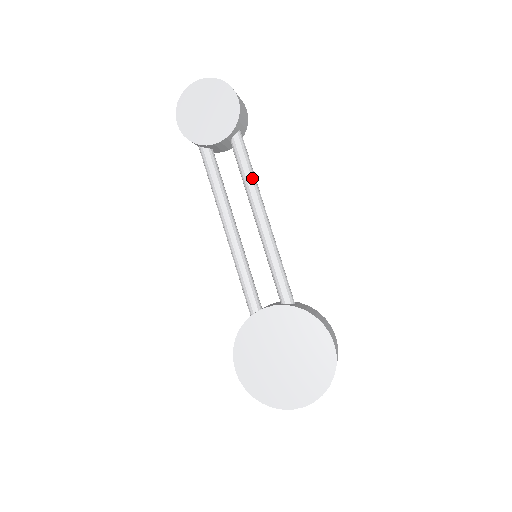
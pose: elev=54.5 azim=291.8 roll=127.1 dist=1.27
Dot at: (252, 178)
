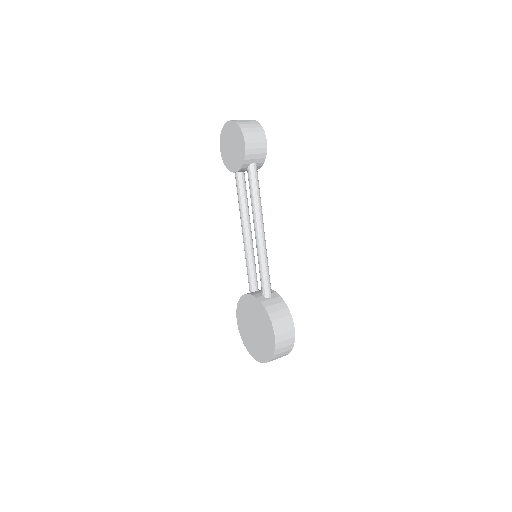
Dot at: (255, 202)
